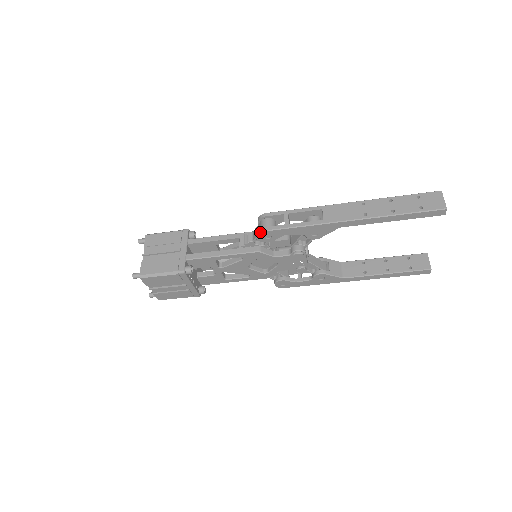
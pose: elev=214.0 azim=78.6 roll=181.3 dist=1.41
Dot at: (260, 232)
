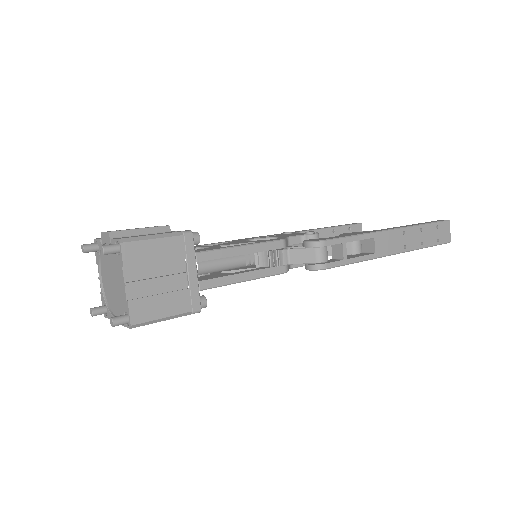
Dot at: (319, 269)
